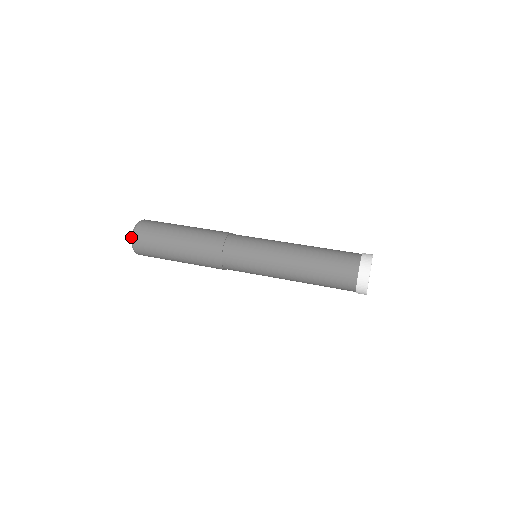
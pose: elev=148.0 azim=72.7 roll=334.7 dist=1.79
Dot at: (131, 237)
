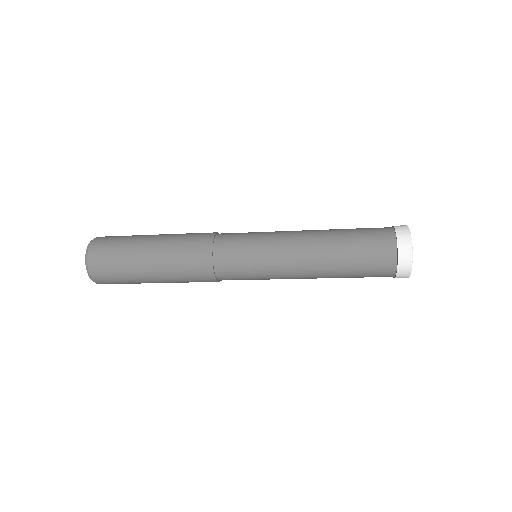
Dot at: (87, 246)
